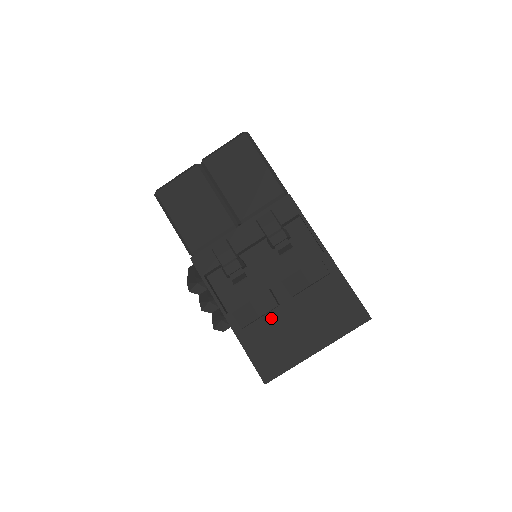
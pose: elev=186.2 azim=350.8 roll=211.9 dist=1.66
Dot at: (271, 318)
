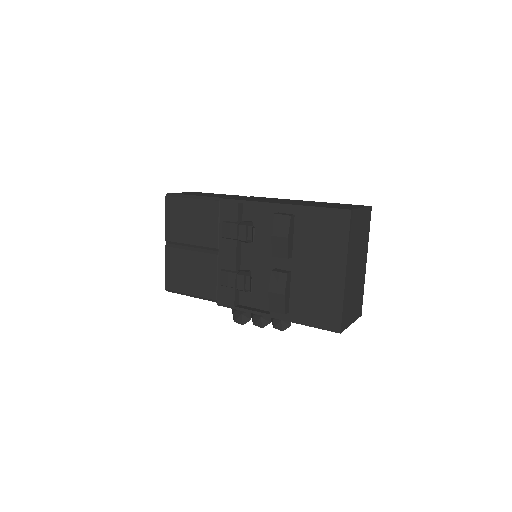
Dot at: (295, 286)
